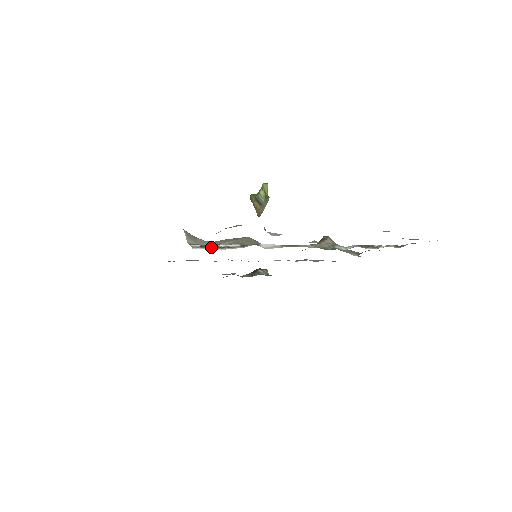
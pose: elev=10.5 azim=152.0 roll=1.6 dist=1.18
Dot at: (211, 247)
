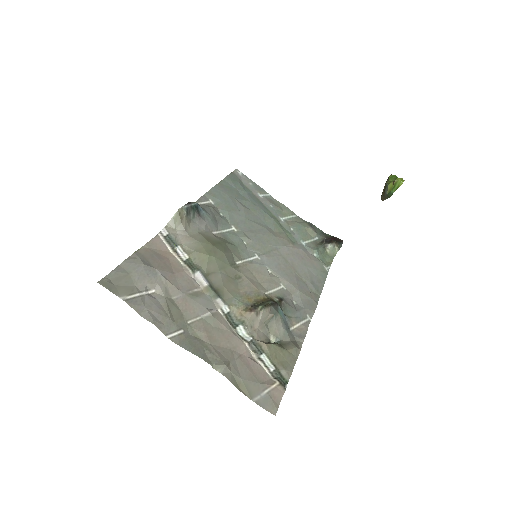
Dot at: (169, 243)
